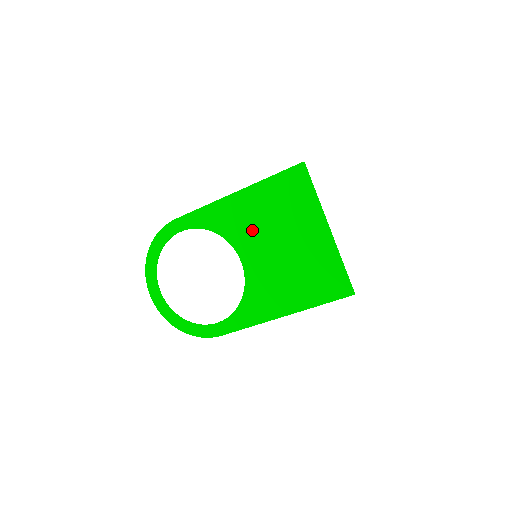
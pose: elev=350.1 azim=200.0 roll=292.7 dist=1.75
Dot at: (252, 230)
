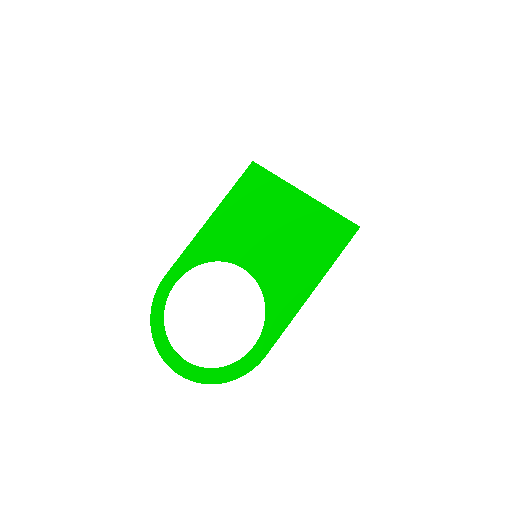
Dot at: (240, 237)
